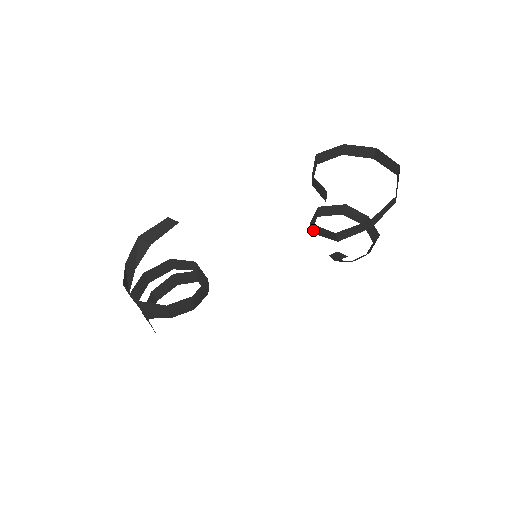
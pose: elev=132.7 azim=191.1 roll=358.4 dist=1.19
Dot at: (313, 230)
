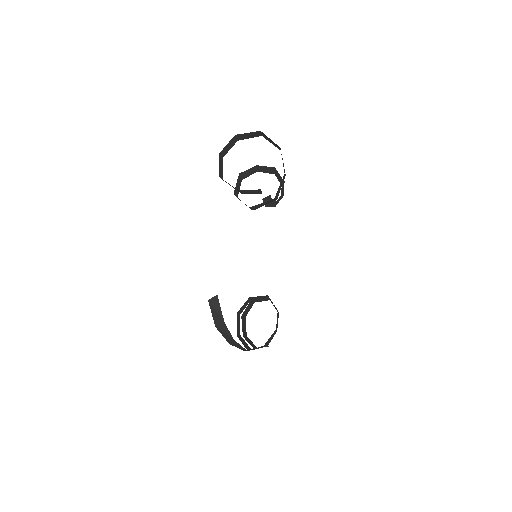
Dot at: (254, 209)
